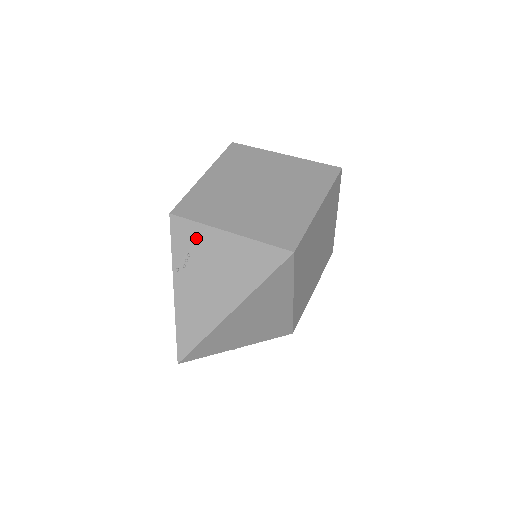
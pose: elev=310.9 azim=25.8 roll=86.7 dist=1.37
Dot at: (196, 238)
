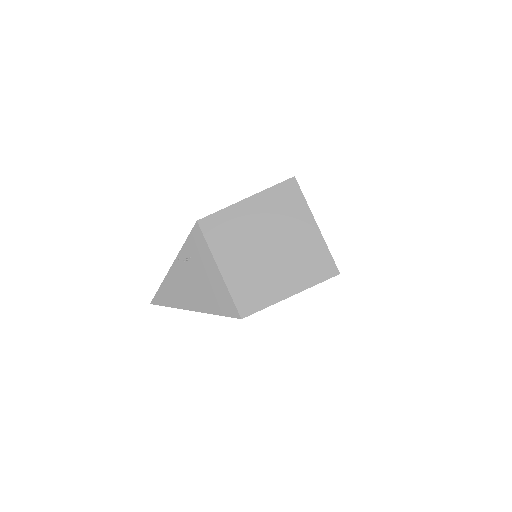
Dot at: (200, 253)
